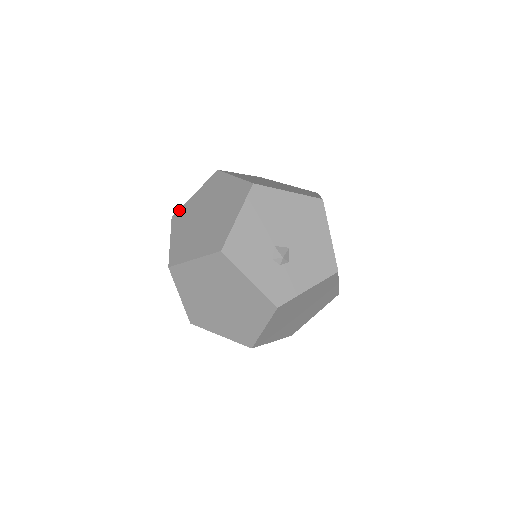
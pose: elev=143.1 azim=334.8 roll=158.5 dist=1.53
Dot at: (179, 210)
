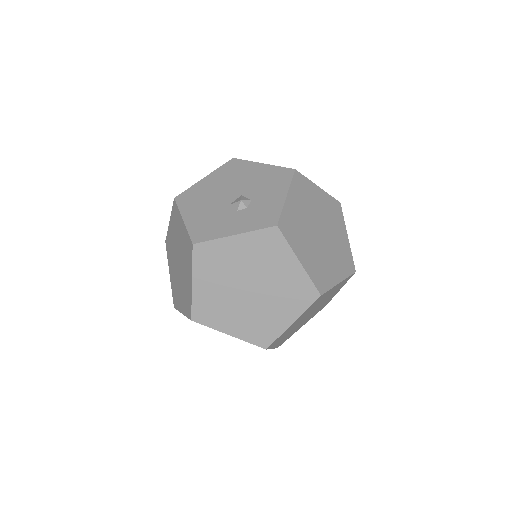
Dot at: (172, 296)
